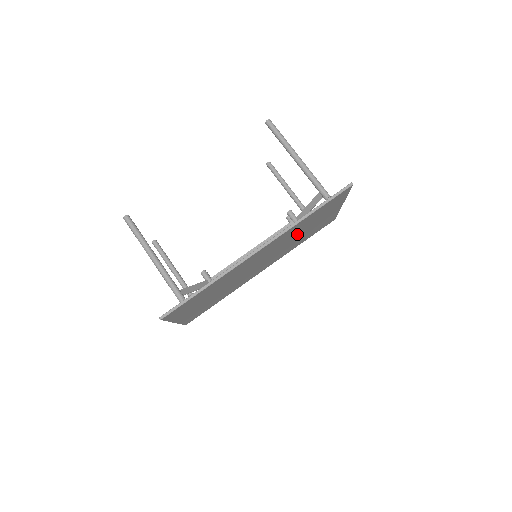
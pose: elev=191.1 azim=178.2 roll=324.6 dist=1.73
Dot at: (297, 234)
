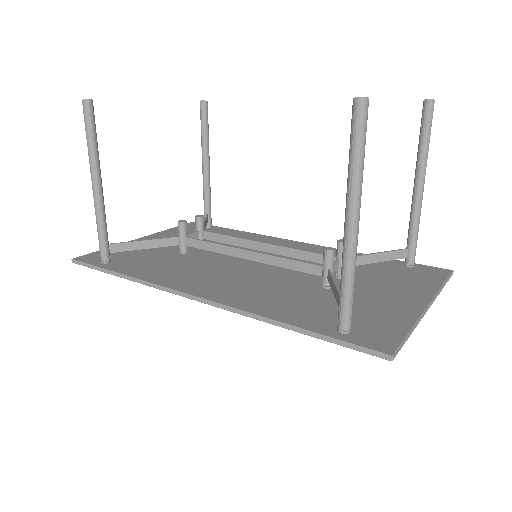
Dot at: (314, 288)
